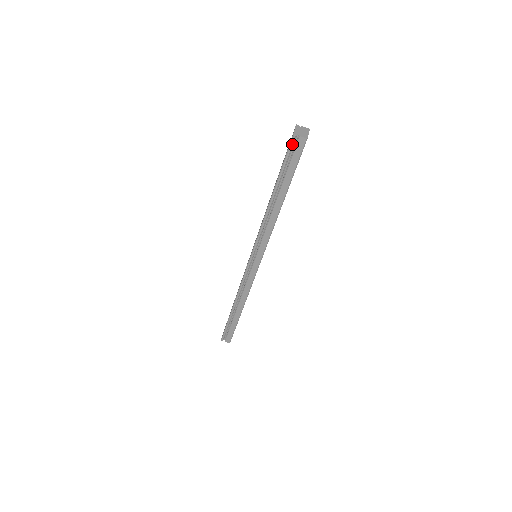
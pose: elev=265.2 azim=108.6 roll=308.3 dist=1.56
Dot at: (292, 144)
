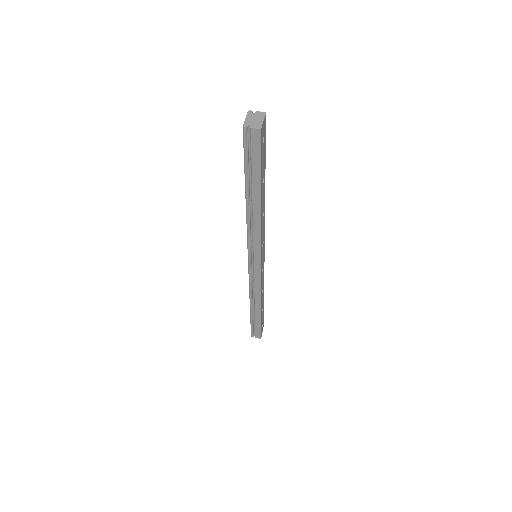
Dot at: (246, 138)
